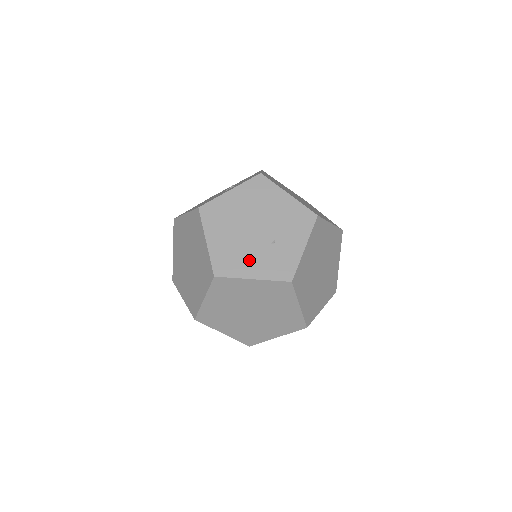
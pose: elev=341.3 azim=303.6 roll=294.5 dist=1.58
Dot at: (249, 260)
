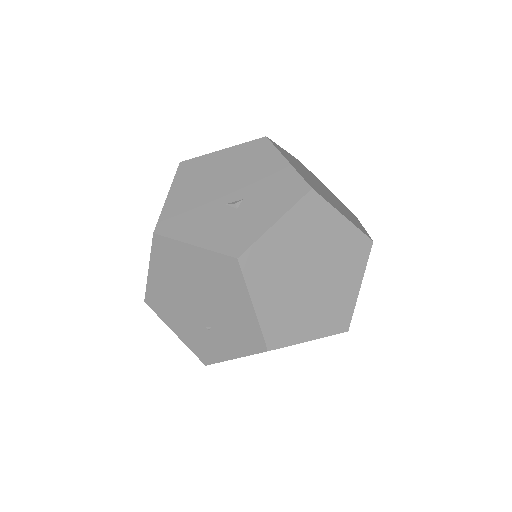
Dot at: (179, 319)
